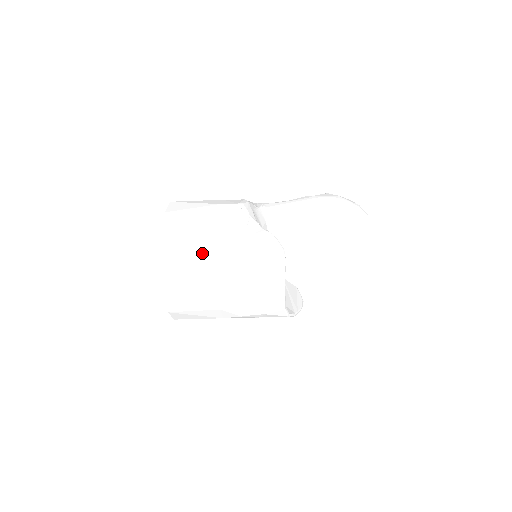
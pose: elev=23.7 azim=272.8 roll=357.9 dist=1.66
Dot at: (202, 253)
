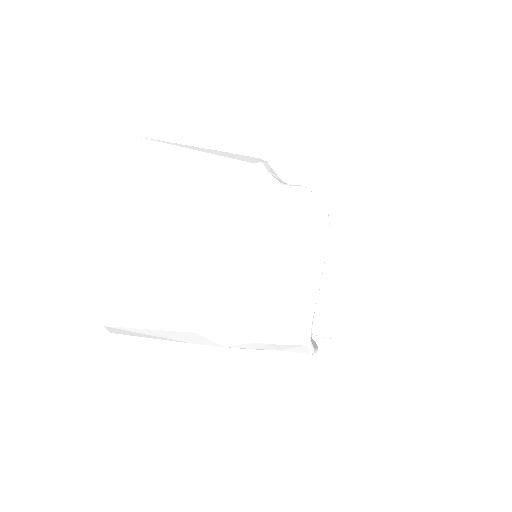
Dot at: (193, 190)
